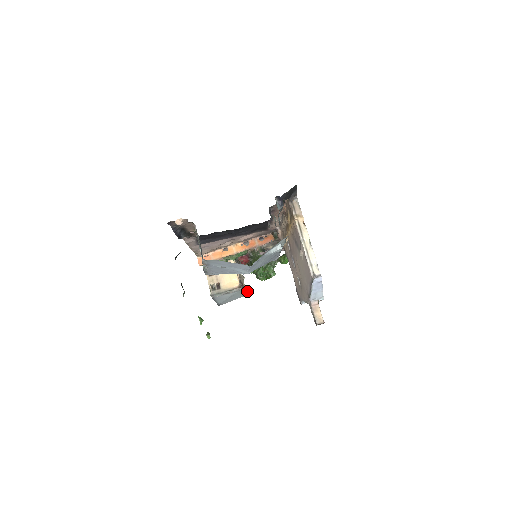
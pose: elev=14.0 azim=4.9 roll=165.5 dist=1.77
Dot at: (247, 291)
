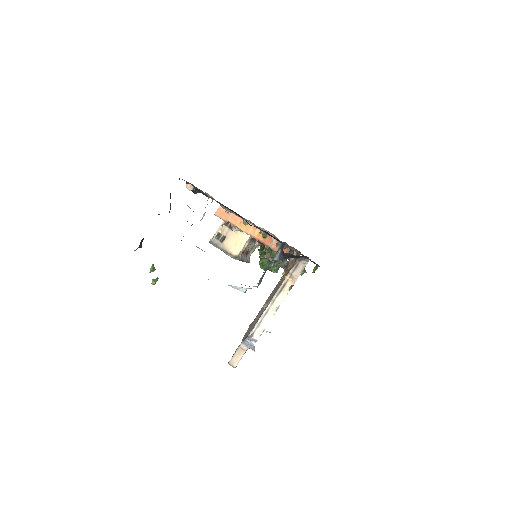
Dot at: (246, 261)
